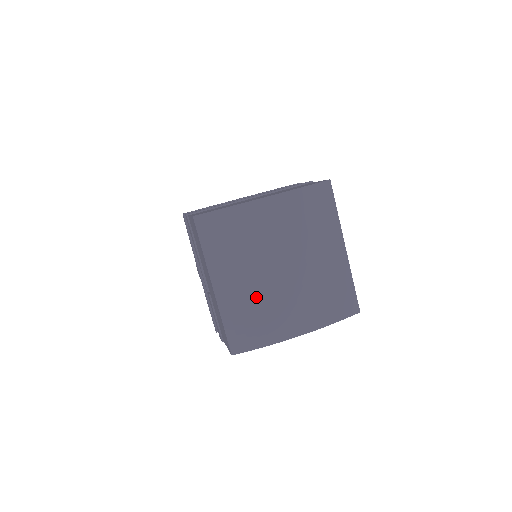
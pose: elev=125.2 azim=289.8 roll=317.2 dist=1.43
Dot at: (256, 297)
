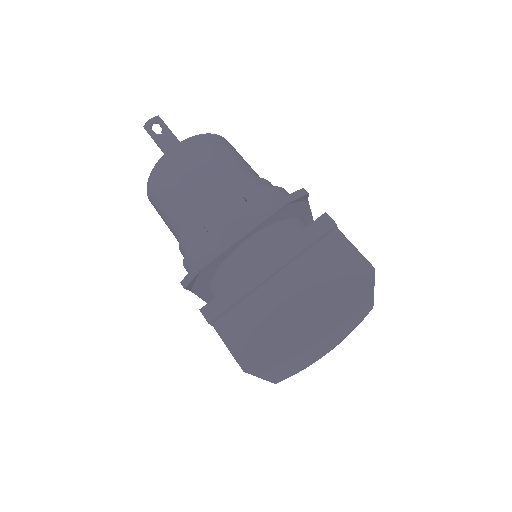
Dot at: (299, 363)
